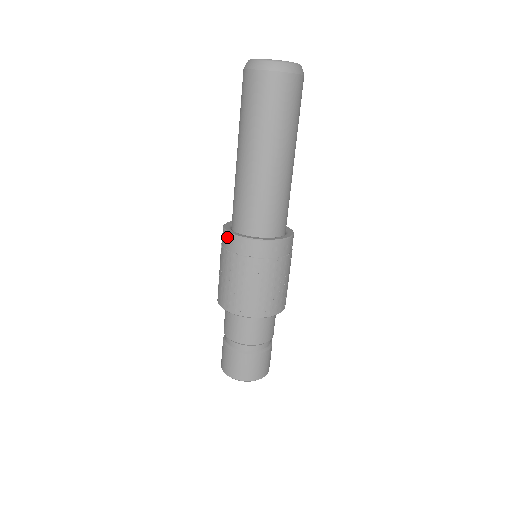
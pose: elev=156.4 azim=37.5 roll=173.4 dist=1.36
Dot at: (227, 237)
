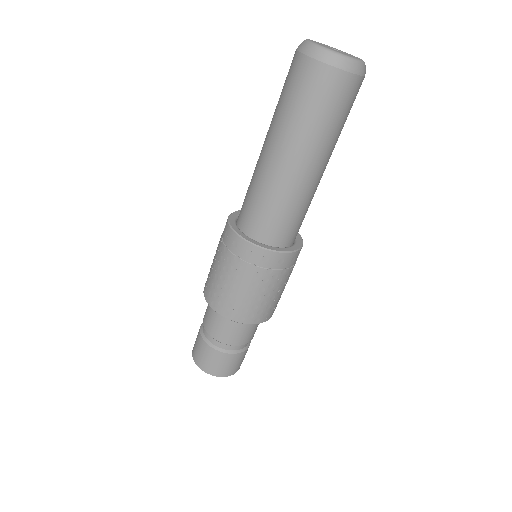
Dot at: (243, 245)
